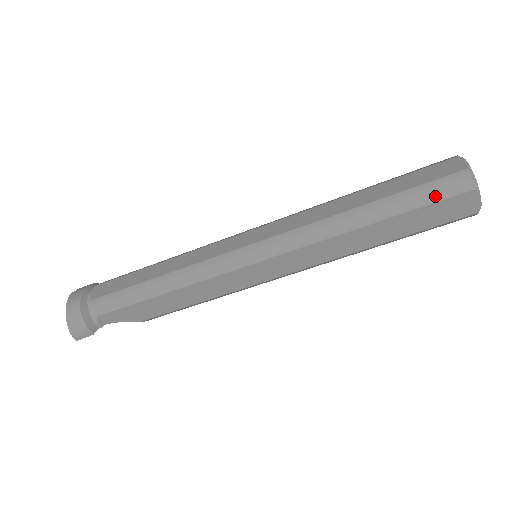
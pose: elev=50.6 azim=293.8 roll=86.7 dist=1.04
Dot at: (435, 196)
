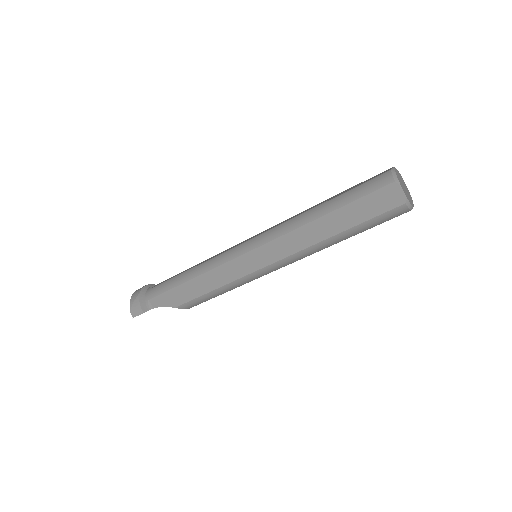
Dot at: (367, 190)
